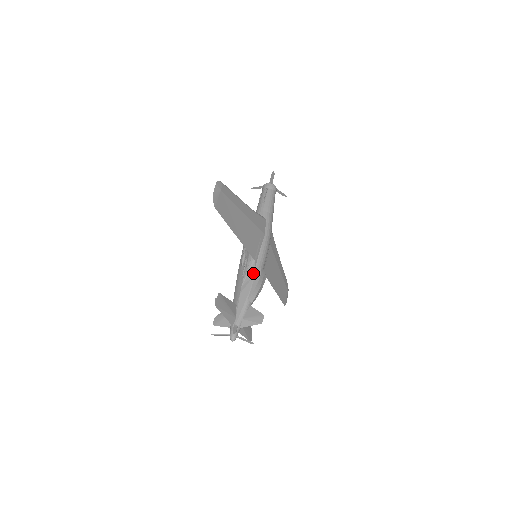
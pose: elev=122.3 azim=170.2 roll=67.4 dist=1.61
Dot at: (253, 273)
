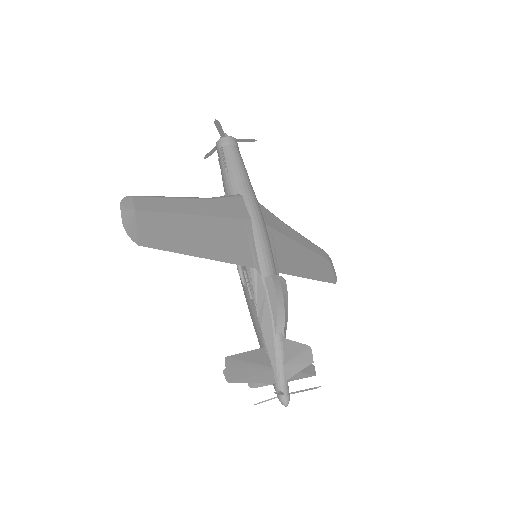
Dot at: (263, 288)
